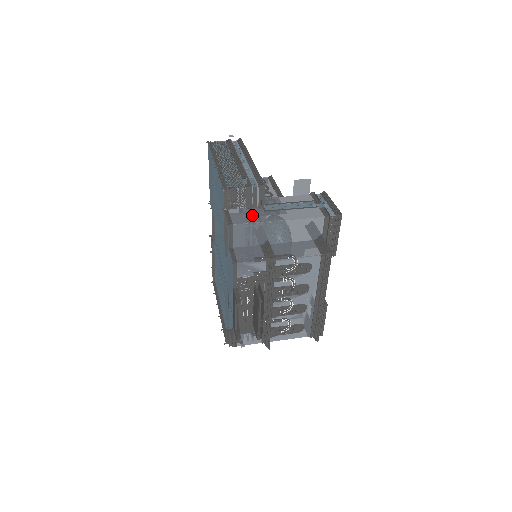
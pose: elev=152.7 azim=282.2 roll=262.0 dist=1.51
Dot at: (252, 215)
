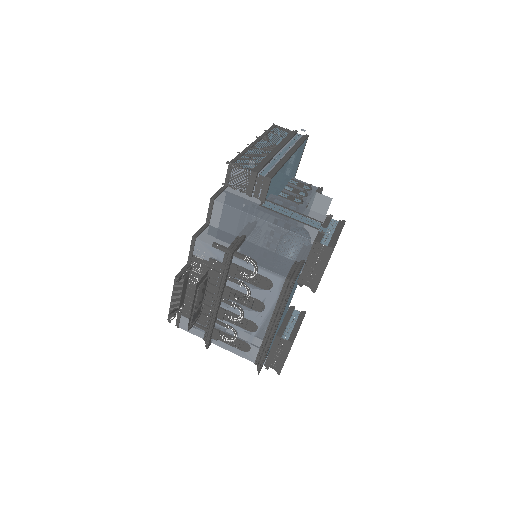
Dot at: (243, 202)
